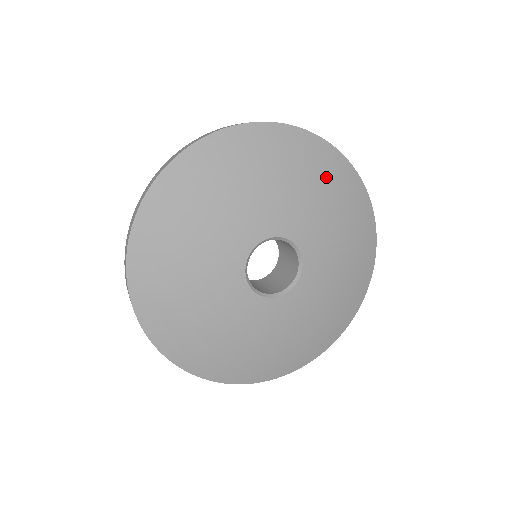
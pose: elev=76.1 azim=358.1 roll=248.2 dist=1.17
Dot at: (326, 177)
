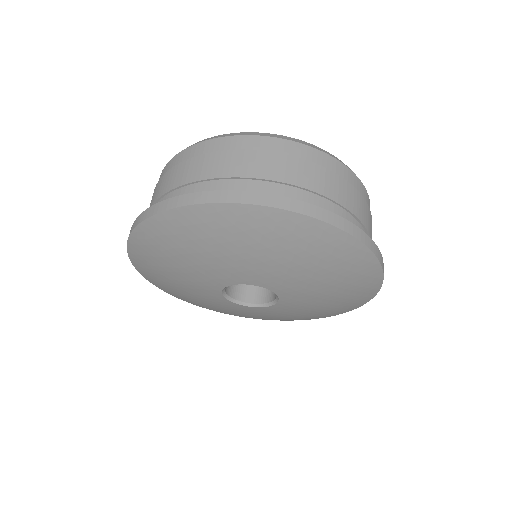
Dot at: (349, 282)
